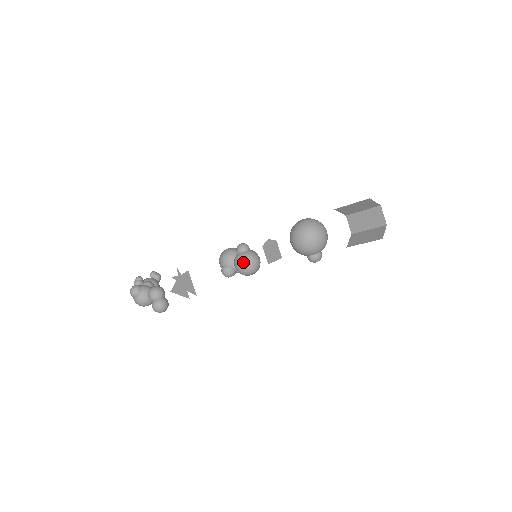
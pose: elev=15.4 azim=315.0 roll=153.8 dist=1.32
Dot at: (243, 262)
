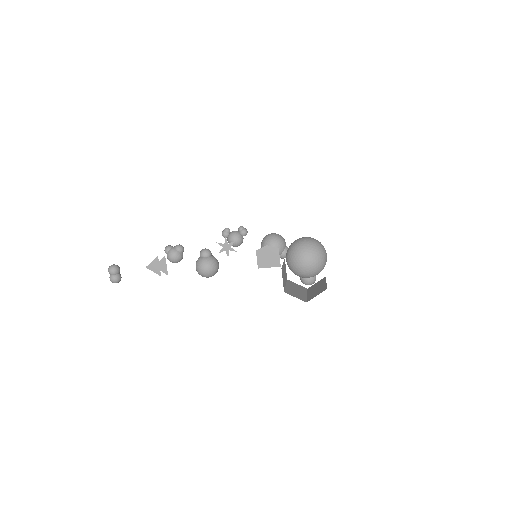
Dot at: (196, 266)
